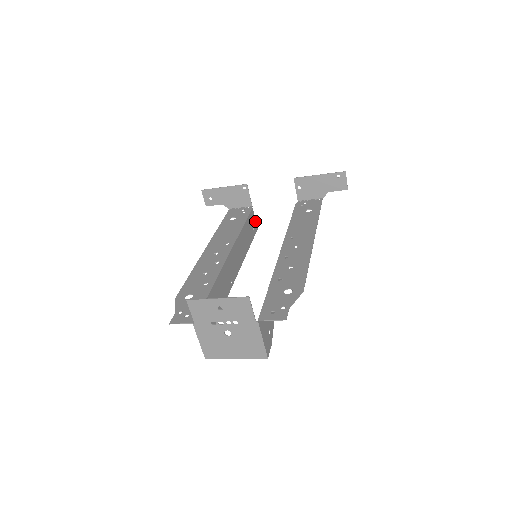
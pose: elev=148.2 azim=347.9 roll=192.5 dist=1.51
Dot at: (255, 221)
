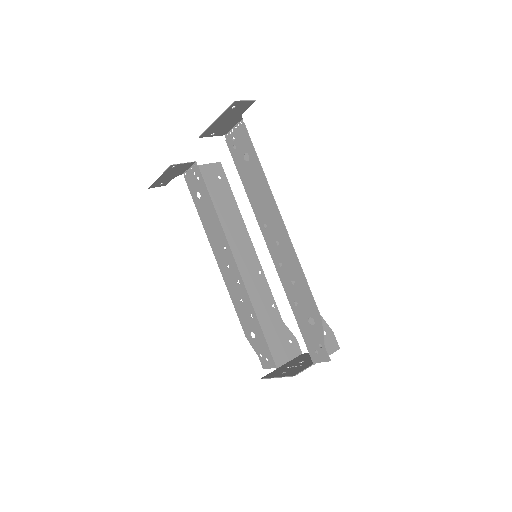
Dot at: (212, 165)
